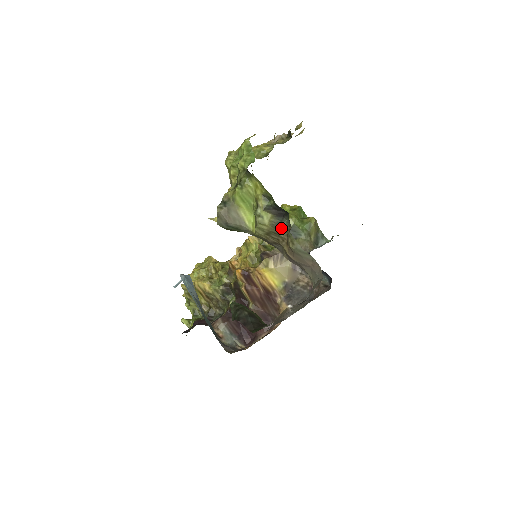
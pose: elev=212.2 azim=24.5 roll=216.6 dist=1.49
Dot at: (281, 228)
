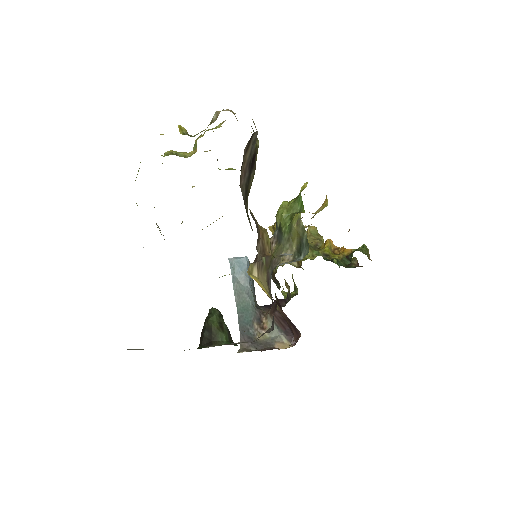
Dot at: occluded
